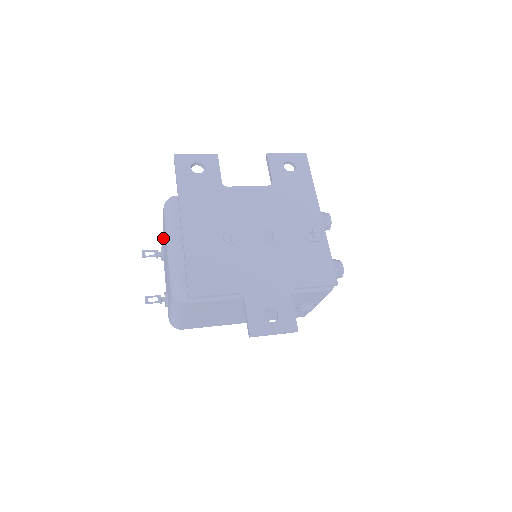
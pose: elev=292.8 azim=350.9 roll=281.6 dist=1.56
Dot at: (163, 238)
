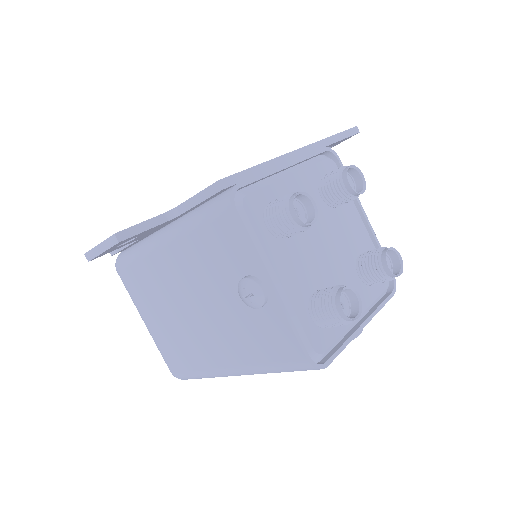
Dot at: occluded
